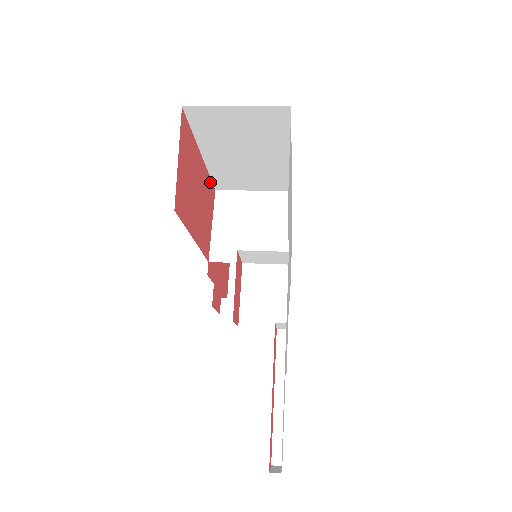
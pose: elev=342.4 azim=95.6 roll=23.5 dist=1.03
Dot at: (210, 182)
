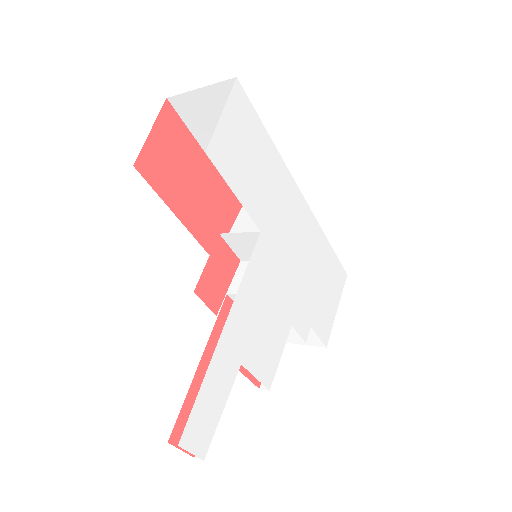
Dot at: (229, 192)
